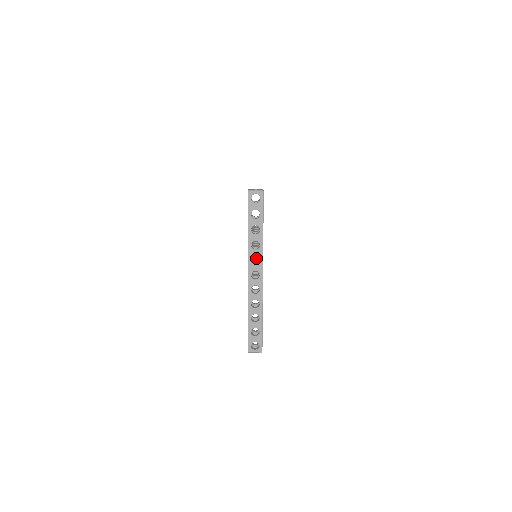
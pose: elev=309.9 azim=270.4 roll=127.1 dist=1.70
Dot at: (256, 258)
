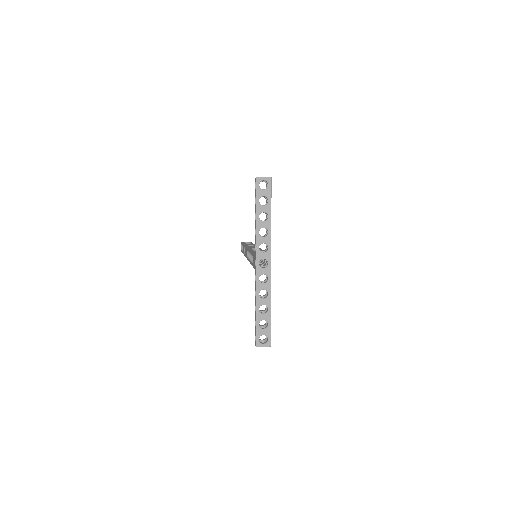
Dot at: occluded
